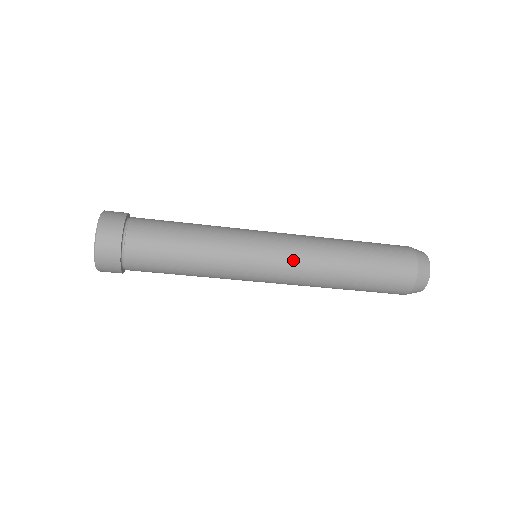
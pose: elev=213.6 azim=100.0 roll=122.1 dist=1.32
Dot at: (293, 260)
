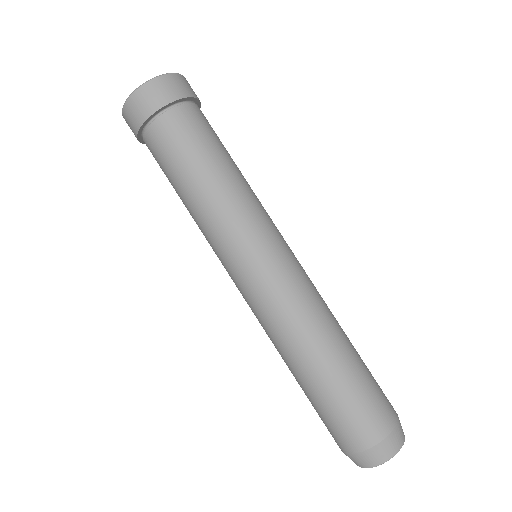
Dot at: (291, 285)
